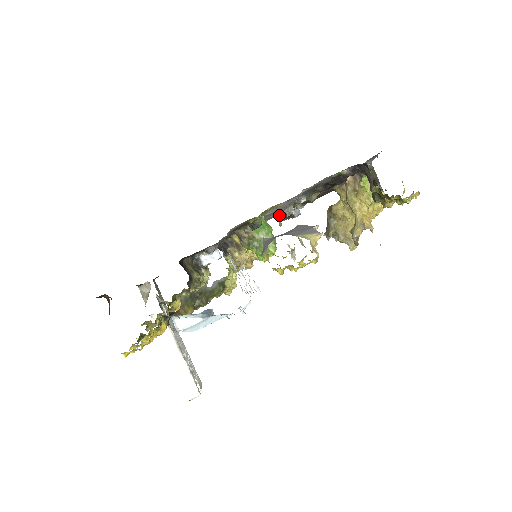
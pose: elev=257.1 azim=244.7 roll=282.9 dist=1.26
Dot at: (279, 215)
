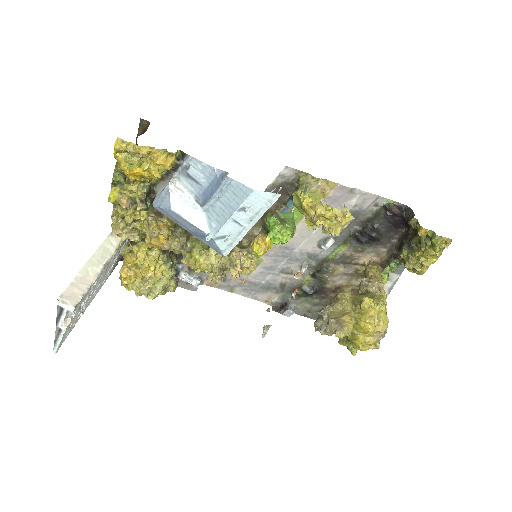
Dot at: (273, 302)
